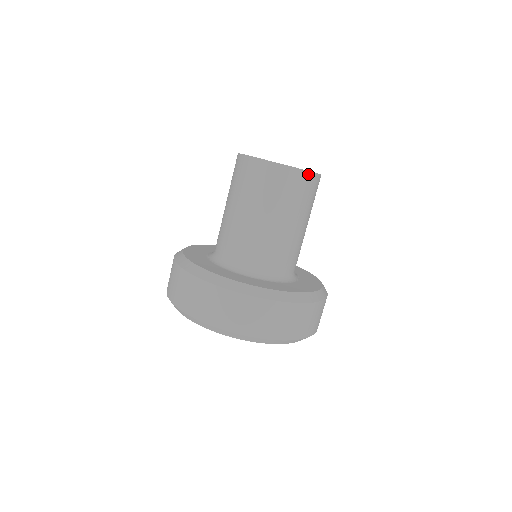
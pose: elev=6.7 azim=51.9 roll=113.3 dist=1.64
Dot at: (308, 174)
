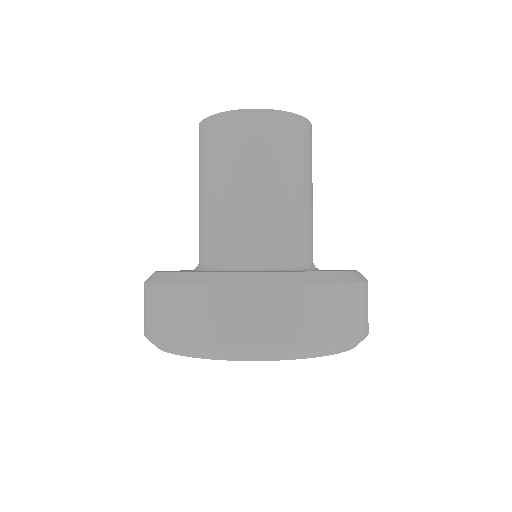
Dot at: (265, 113)
